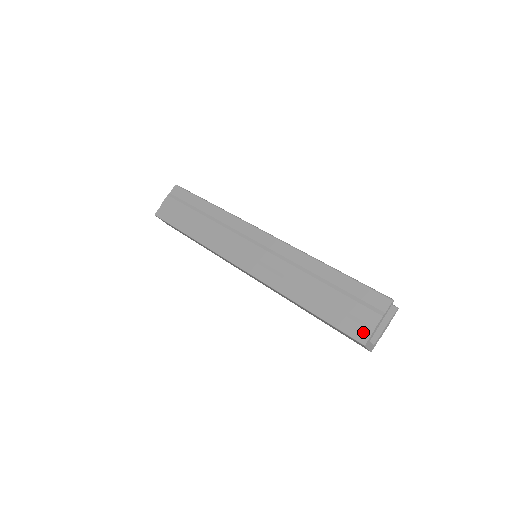
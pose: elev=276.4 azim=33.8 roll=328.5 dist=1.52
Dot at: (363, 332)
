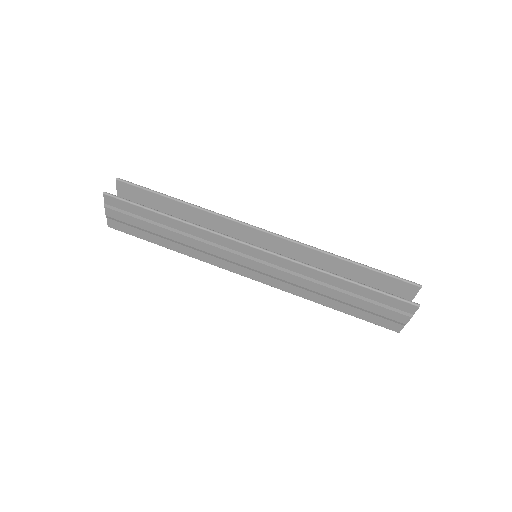
Dot at: (395, 326)
